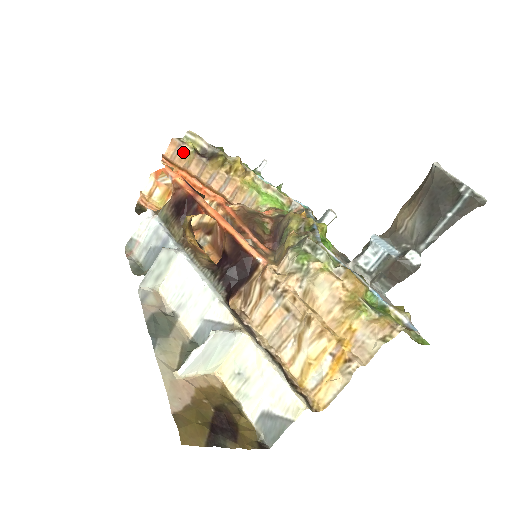
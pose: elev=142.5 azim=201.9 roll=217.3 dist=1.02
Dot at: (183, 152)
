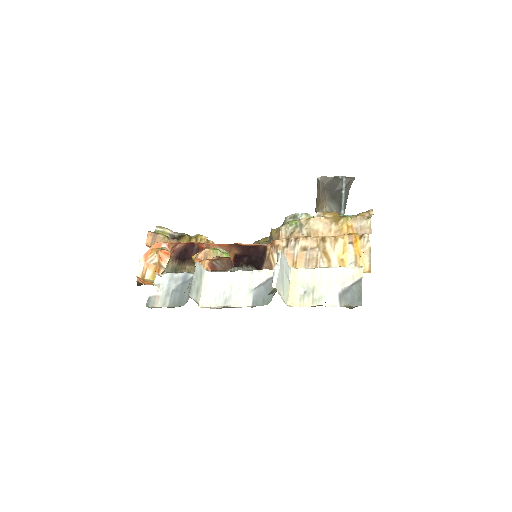
Dot at: (159, 239)
